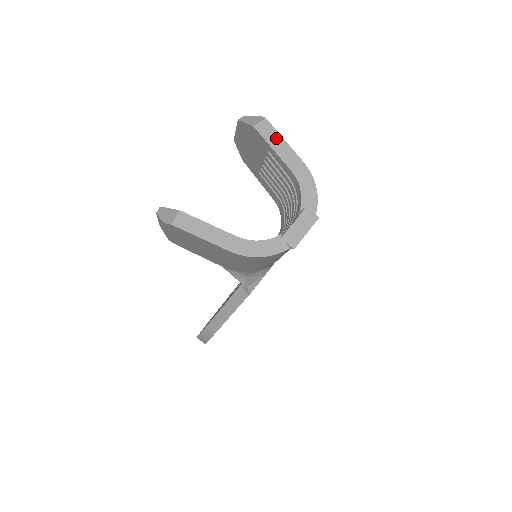
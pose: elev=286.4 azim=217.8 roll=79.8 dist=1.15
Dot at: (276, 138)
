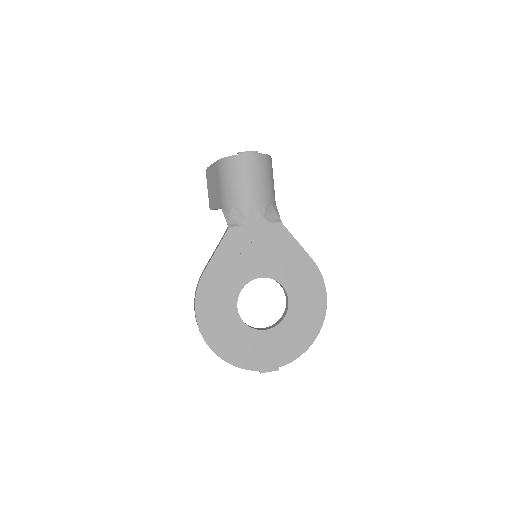
Dot at: occluded
